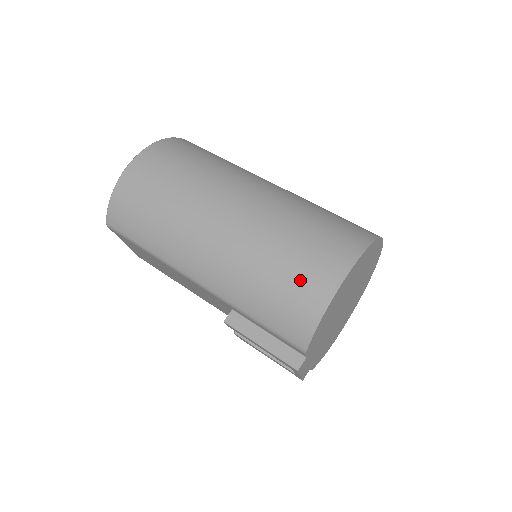
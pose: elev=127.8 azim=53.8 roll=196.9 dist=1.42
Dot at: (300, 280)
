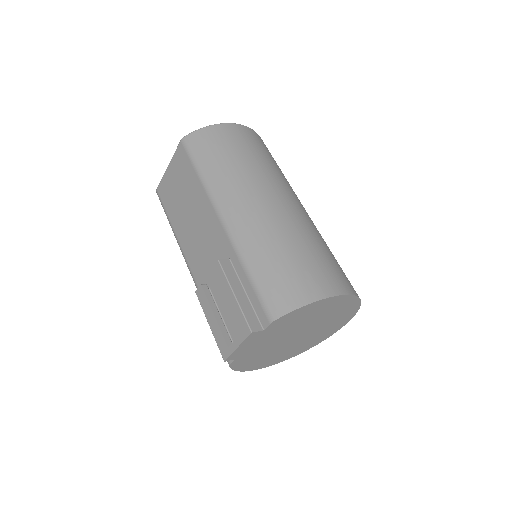
Dot at: (311, 271)
